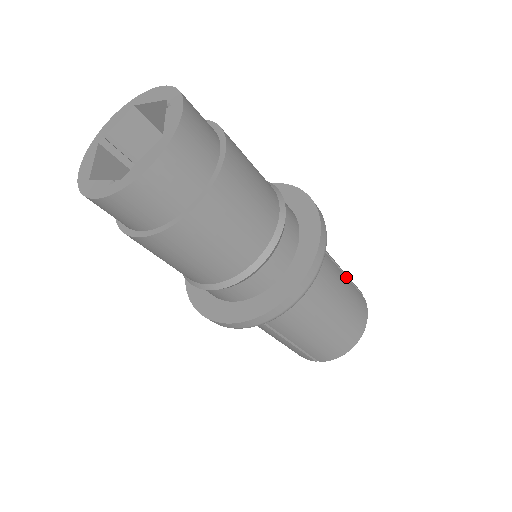
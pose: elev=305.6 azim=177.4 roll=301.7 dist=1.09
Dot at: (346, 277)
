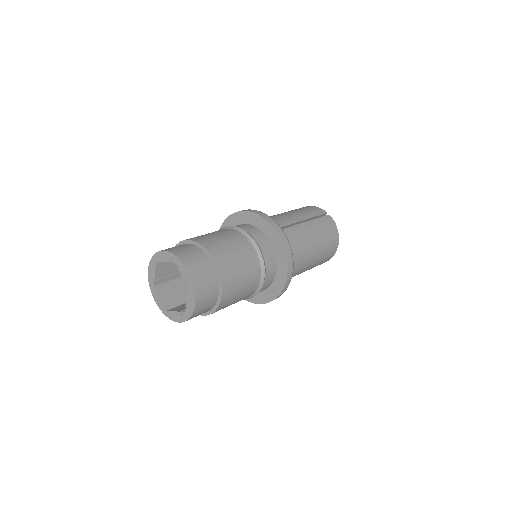
Dot at: (310, 221)
